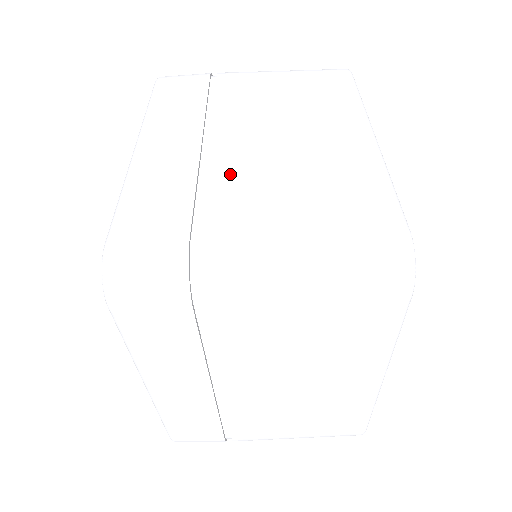
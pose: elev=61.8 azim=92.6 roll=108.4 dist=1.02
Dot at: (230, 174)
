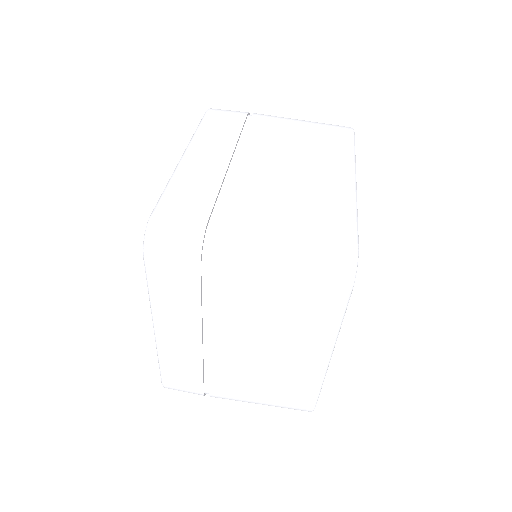
Dot at: (245, 186)
